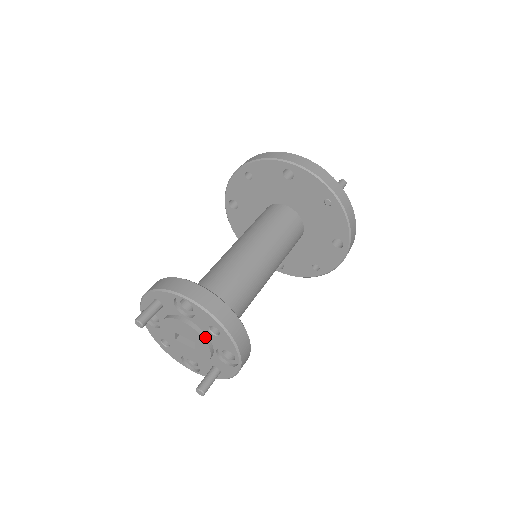
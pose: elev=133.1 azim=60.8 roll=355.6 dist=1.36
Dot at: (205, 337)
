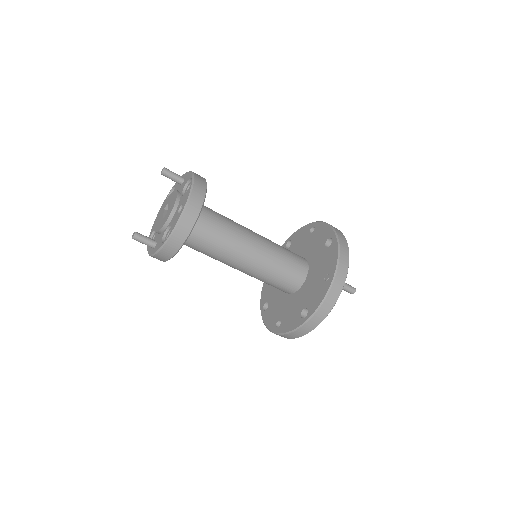
Dot at: (174, 211)
